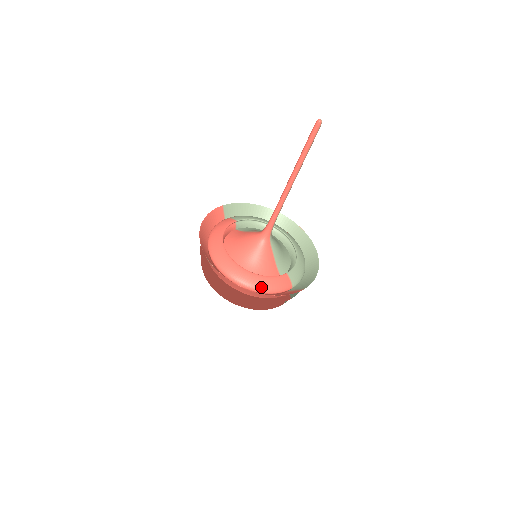
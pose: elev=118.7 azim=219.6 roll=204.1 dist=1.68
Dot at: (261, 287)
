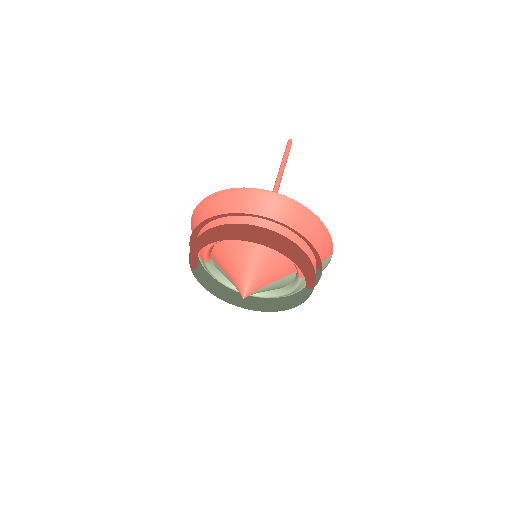
Dot at: occluded
